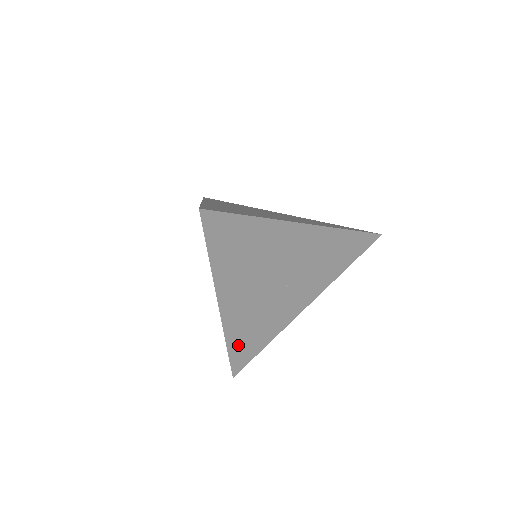
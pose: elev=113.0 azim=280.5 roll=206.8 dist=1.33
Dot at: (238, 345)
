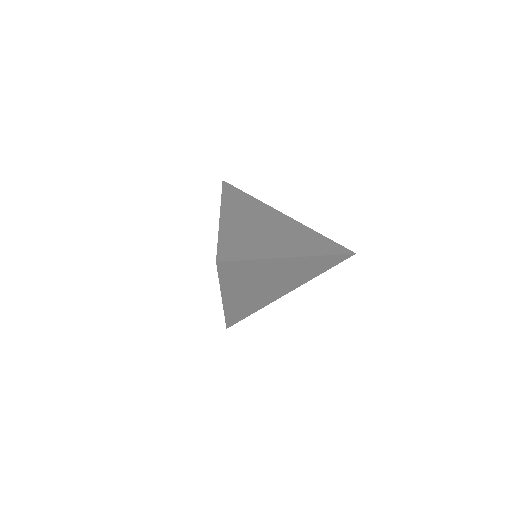
Dot at: (233, 315)
